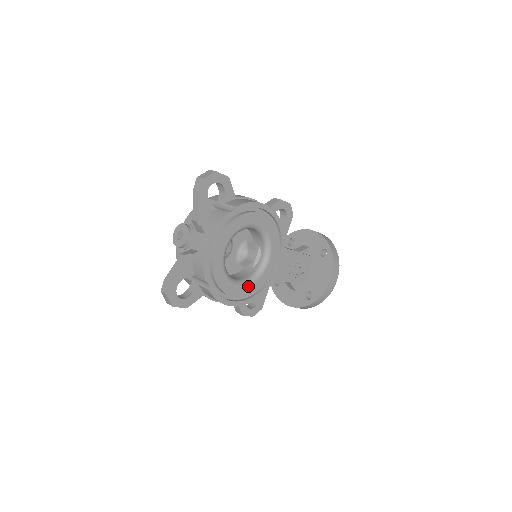
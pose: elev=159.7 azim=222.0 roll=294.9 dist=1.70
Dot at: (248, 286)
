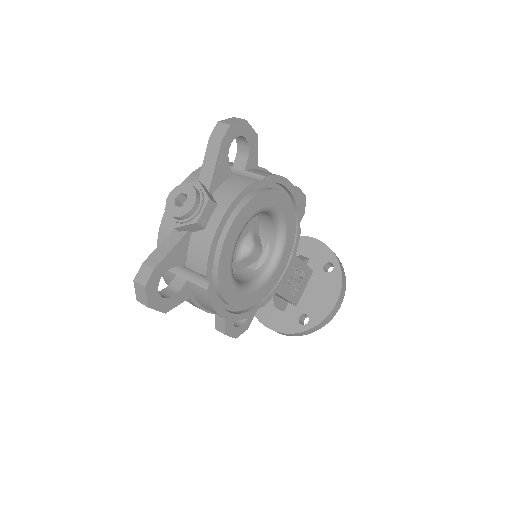
Dot at: (250, 294)
